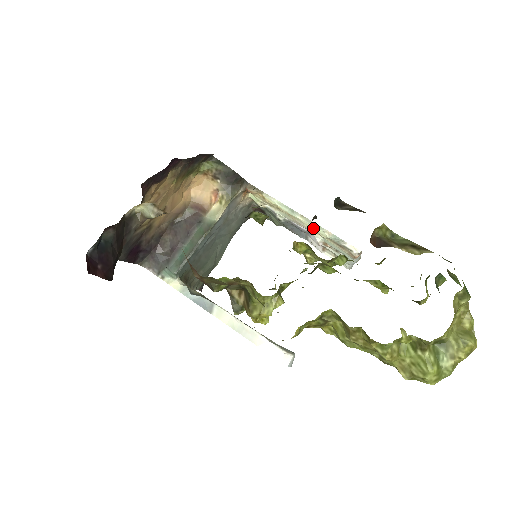
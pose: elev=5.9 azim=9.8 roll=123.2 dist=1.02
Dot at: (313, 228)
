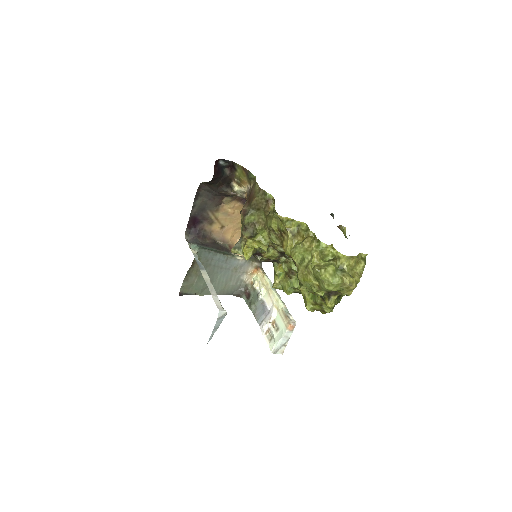
Dot at: (278, 301)
